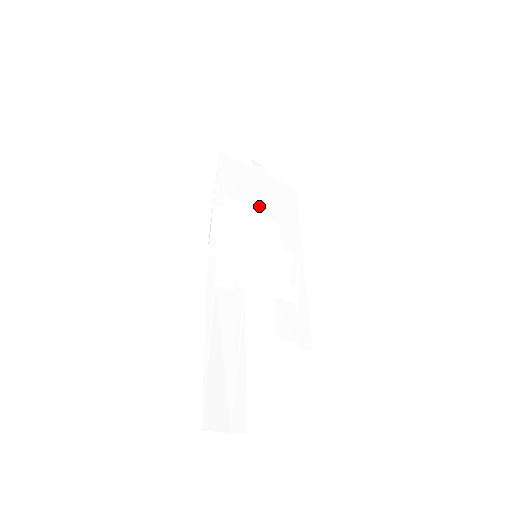
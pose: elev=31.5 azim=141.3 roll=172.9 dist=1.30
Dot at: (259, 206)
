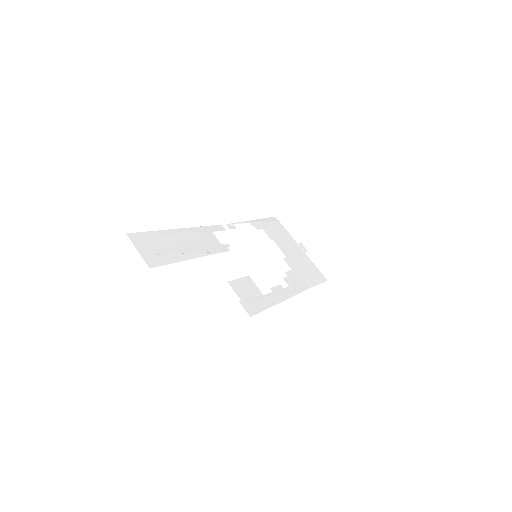
Dot at: (284, 253)
